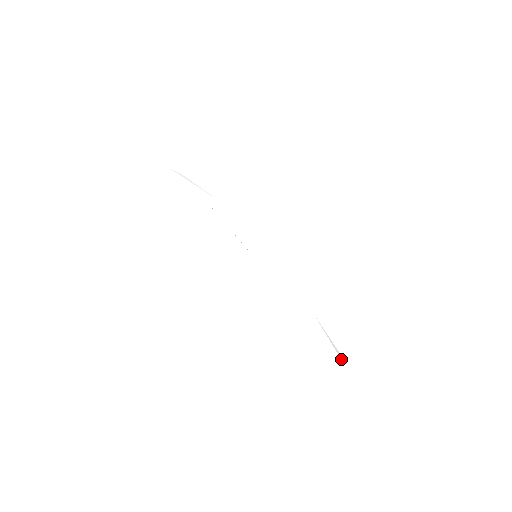
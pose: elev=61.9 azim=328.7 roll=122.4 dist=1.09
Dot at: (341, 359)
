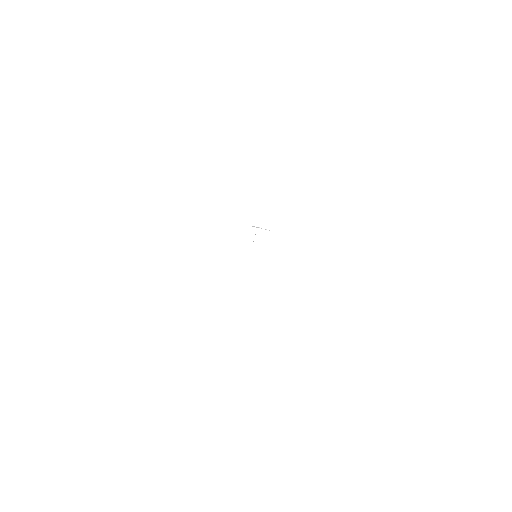
Dot at: occluded
